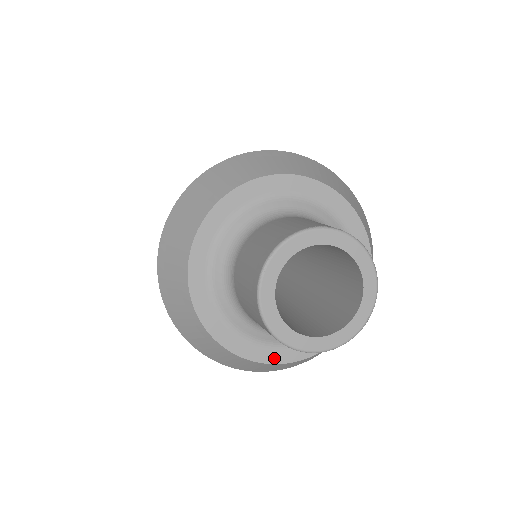
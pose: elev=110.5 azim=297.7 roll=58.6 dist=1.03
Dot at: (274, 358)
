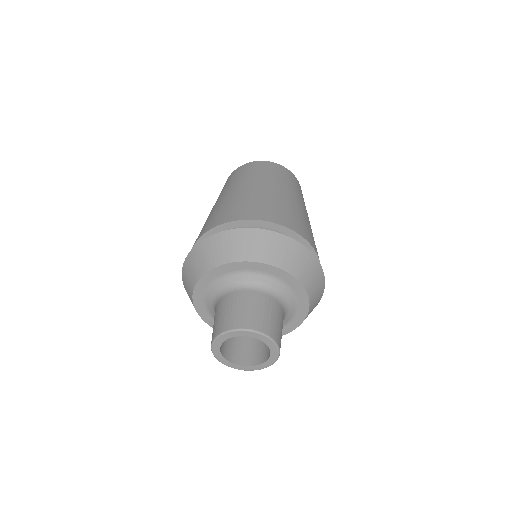
Dot at: occluded
